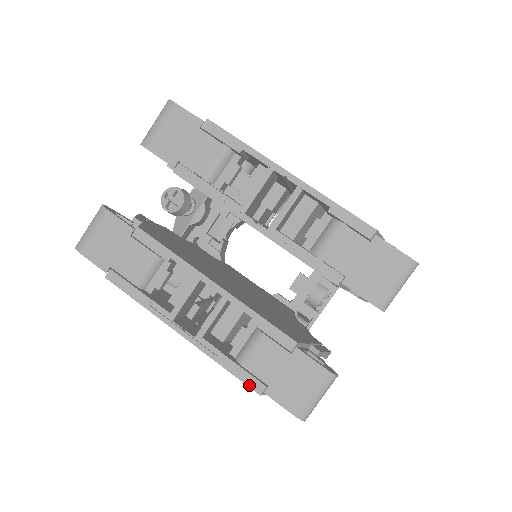
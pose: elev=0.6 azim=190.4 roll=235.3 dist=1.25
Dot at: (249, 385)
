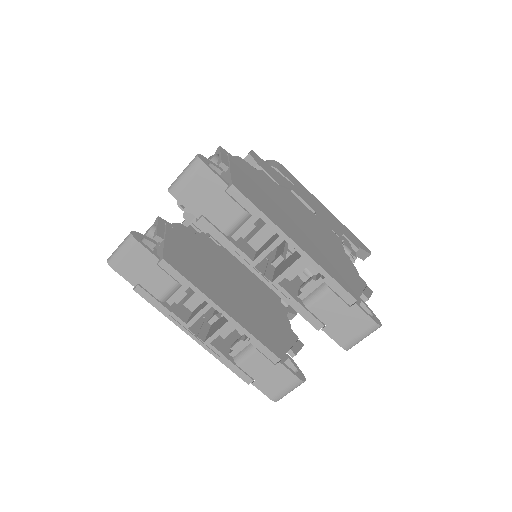
Dot at: (241, 378)
